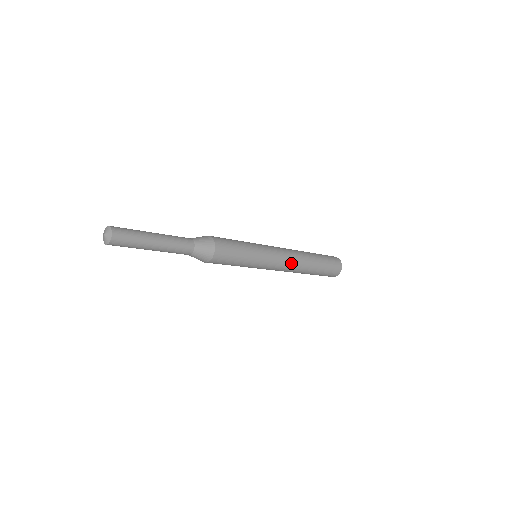
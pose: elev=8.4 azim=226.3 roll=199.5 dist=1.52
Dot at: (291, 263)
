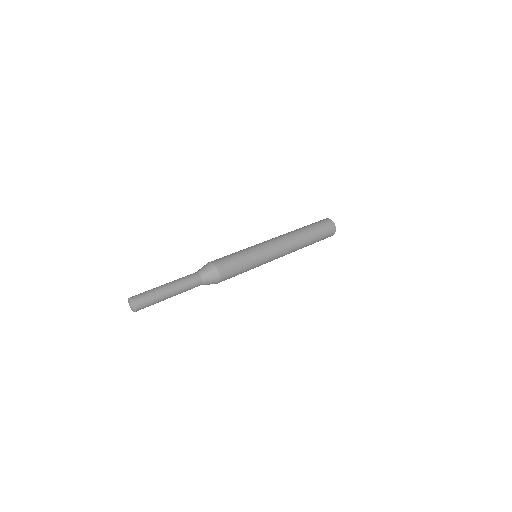
Dot at: (288, 250)
